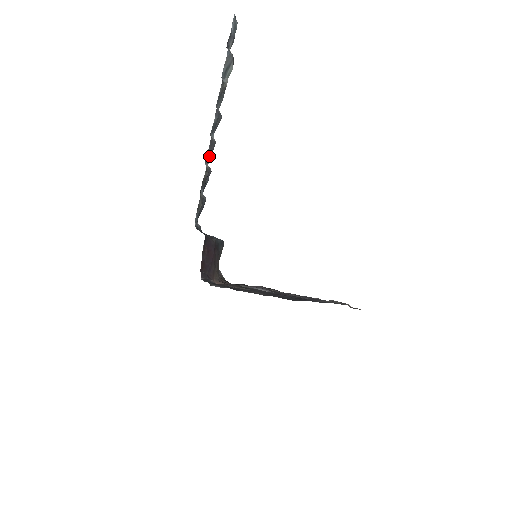
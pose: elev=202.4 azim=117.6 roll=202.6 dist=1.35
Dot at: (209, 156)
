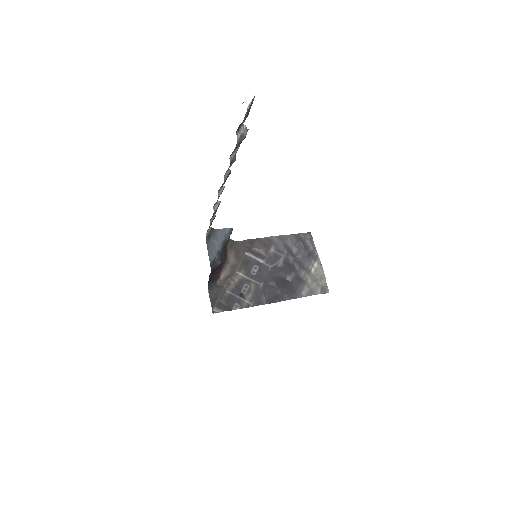
Dot at: occluded
